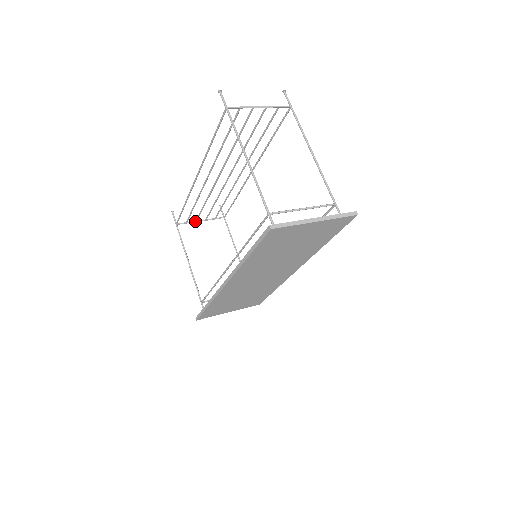
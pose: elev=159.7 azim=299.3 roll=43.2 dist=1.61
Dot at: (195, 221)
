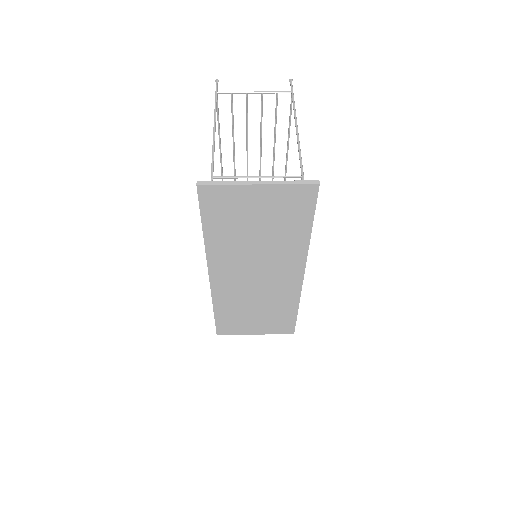
Dot at: occluded
